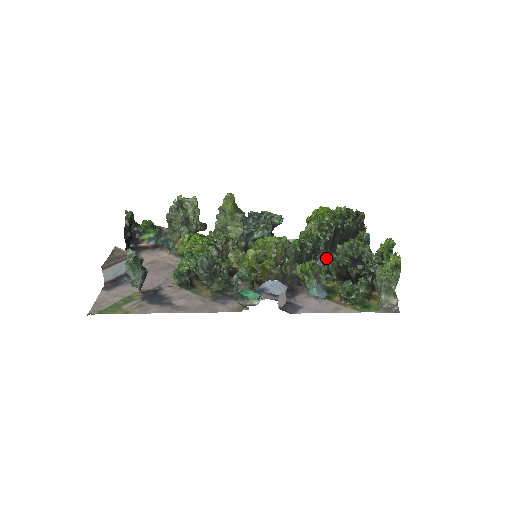
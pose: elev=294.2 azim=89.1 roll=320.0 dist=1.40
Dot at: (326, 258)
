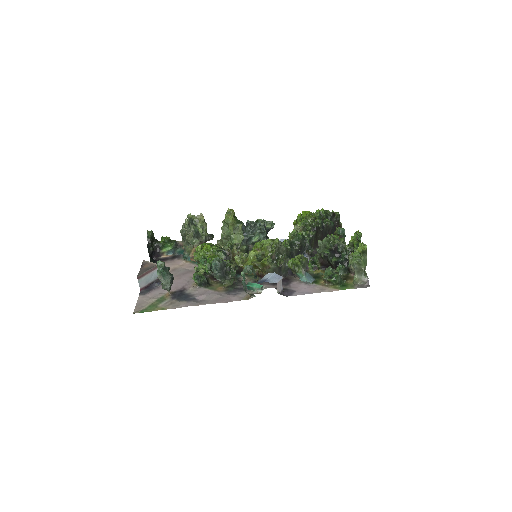
Dot at: (311, 252)
